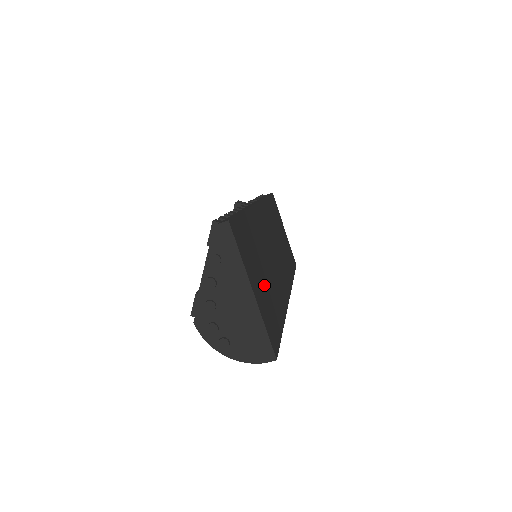
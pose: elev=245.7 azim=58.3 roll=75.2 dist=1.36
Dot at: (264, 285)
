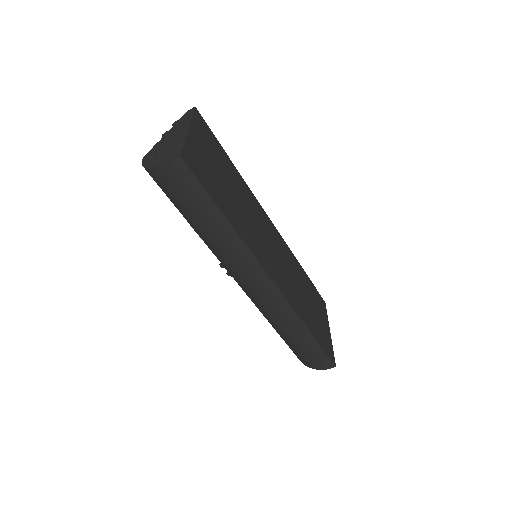
Dot at: (216, 173)
